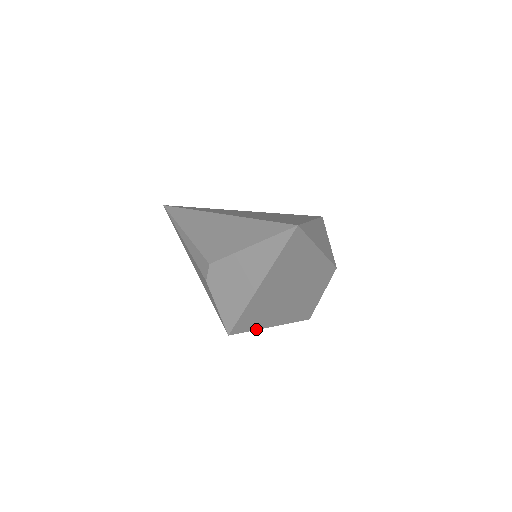
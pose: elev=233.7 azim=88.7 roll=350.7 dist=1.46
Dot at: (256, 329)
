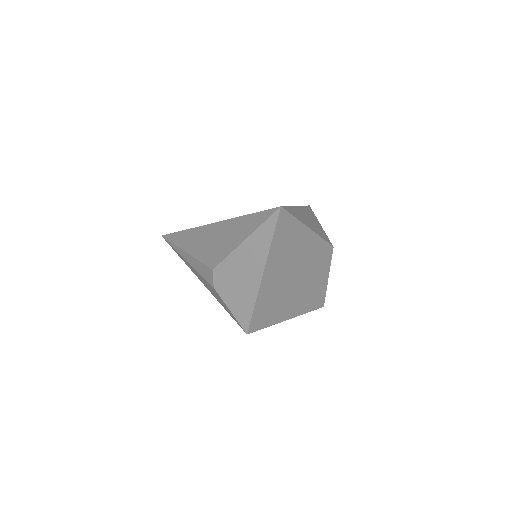
Dot at: (273, 324)
